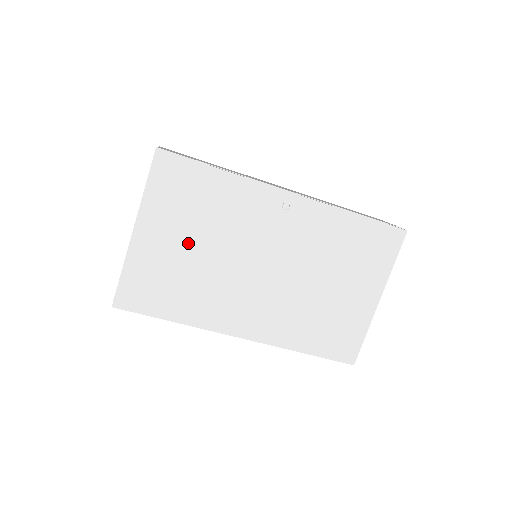
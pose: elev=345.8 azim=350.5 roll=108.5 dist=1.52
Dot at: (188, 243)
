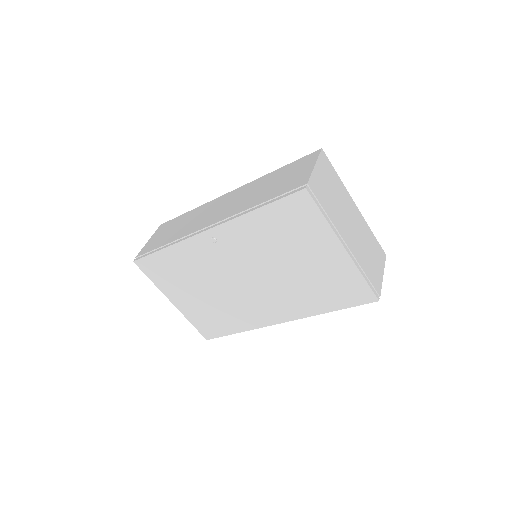
Dot at: (198, 293)
